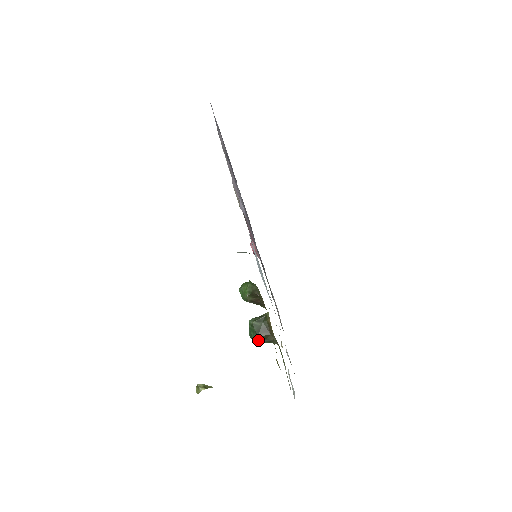
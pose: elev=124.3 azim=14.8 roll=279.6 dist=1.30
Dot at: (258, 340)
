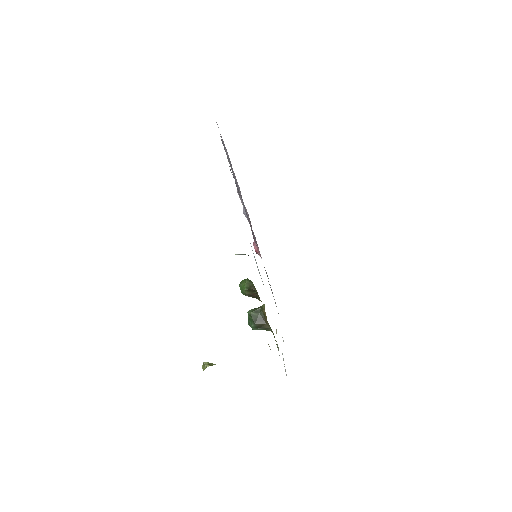
Dot at: (255, 328)
